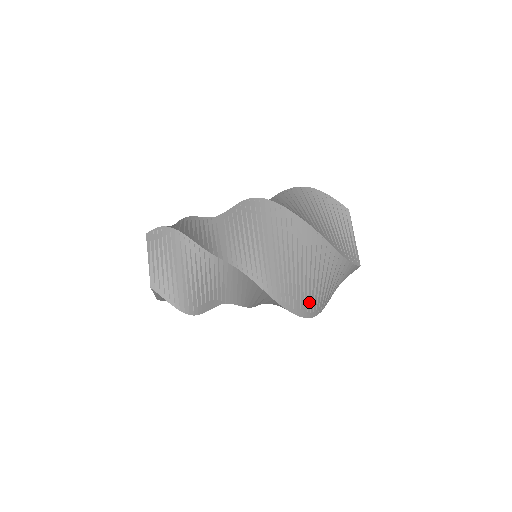
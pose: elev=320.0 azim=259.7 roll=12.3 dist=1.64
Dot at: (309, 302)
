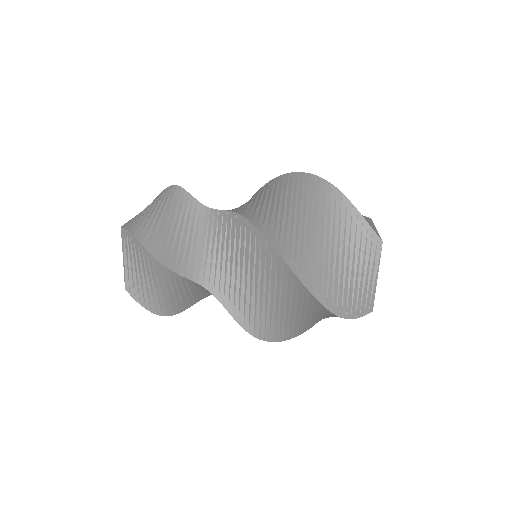
Dot at: (302, 328)
